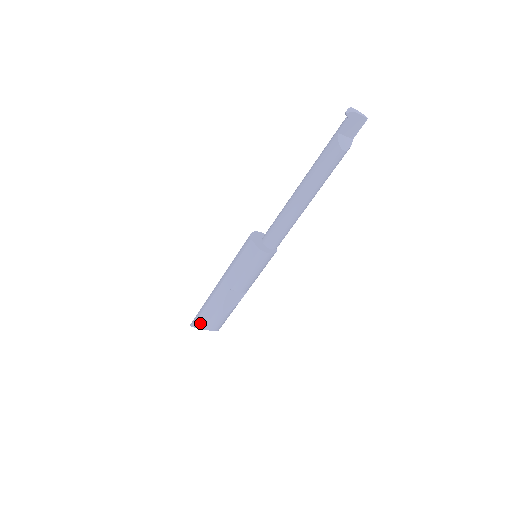
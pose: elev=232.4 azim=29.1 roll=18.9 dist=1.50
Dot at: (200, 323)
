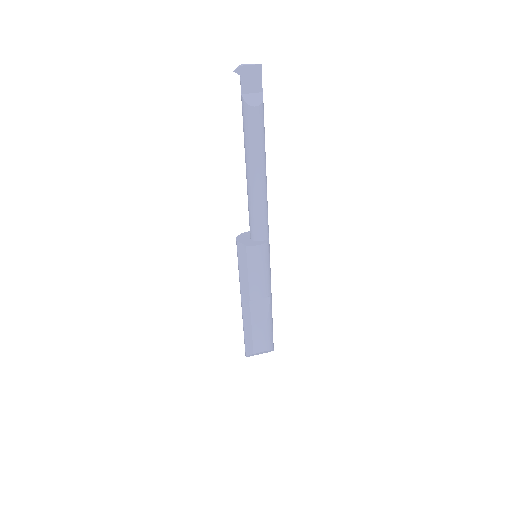
Dot at: (248, 349)
